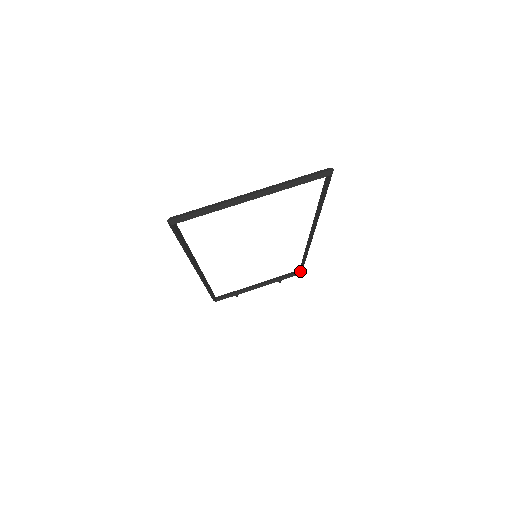
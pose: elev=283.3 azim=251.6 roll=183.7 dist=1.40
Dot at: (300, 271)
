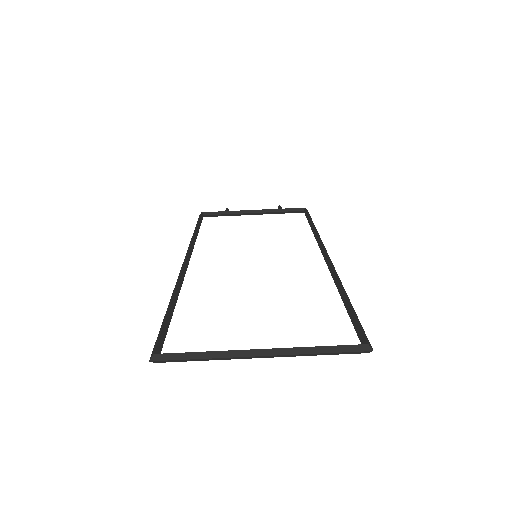
Dot at: occluded
